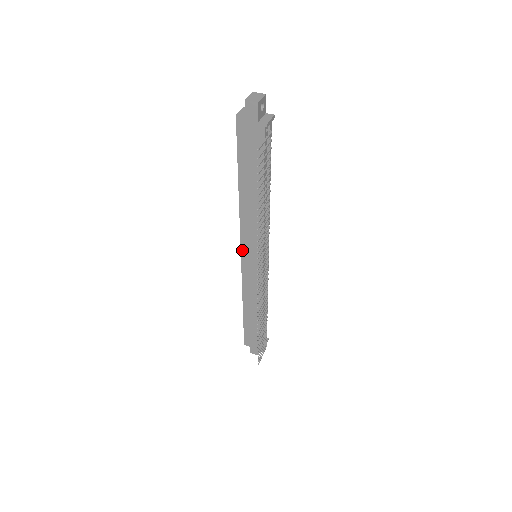
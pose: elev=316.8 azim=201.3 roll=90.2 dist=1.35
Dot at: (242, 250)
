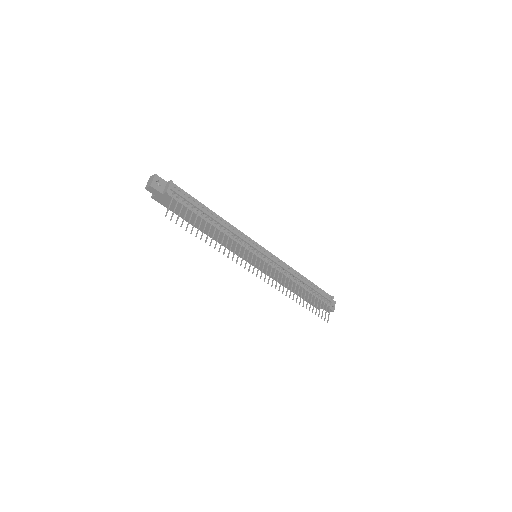
Dot at: (243, 258)
